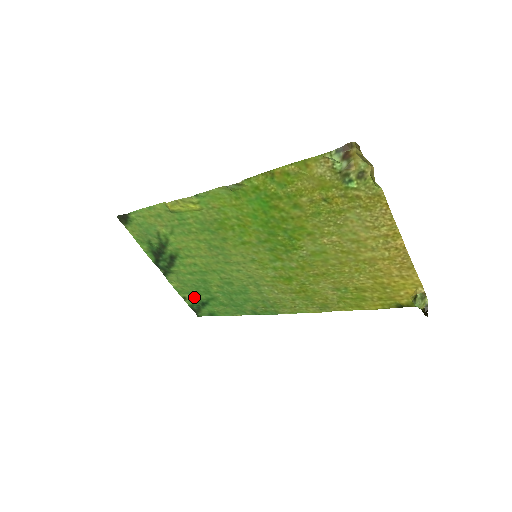
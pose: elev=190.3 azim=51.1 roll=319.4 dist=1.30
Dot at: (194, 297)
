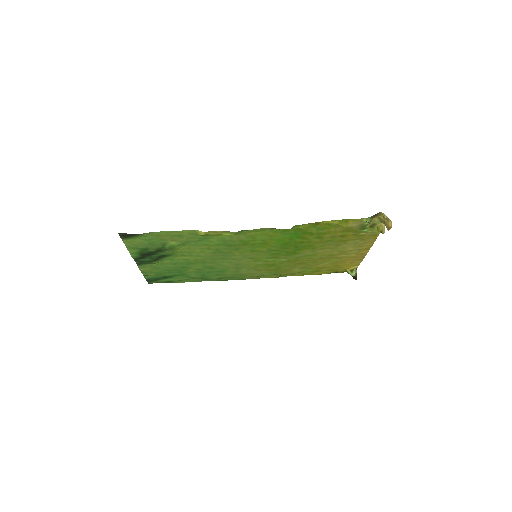
Dot at: (159, 275)
